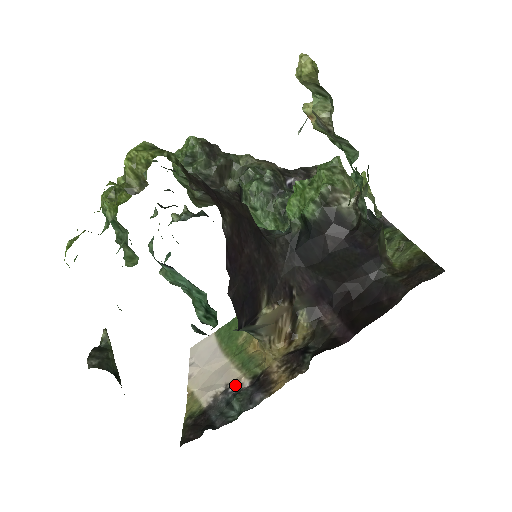
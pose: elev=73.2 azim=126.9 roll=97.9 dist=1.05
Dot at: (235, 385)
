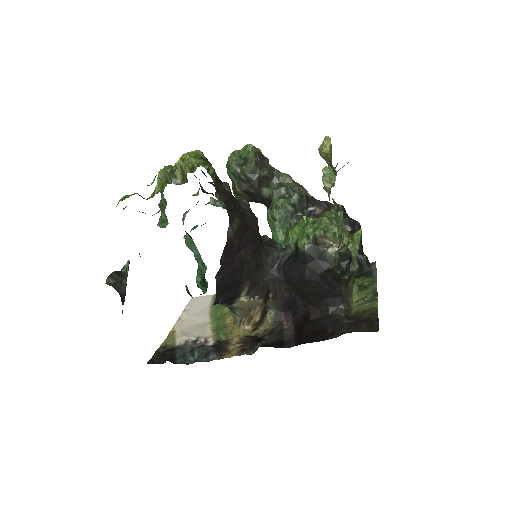
Dot at: (203, 340)
